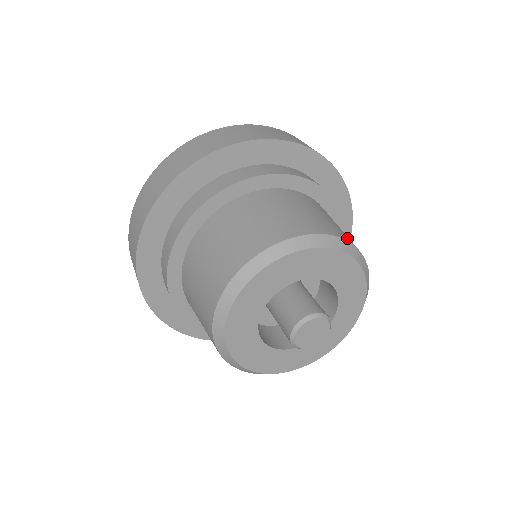
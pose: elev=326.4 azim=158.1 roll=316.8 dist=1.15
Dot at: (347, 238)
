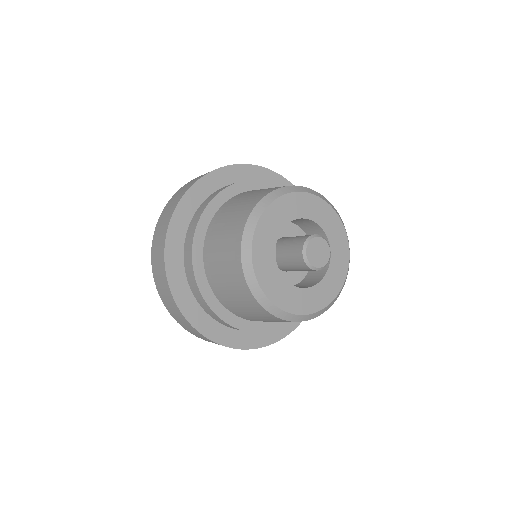
Dot at: occluded
